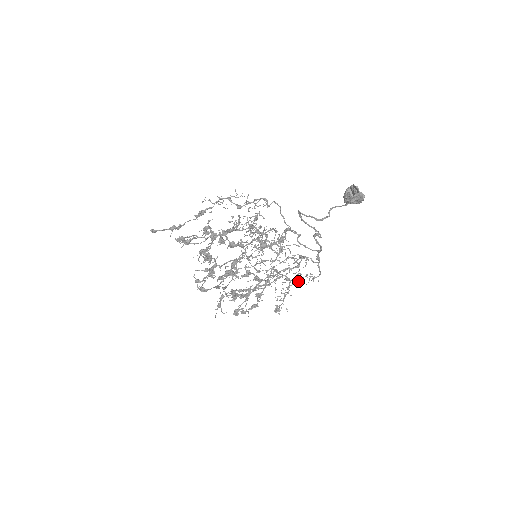
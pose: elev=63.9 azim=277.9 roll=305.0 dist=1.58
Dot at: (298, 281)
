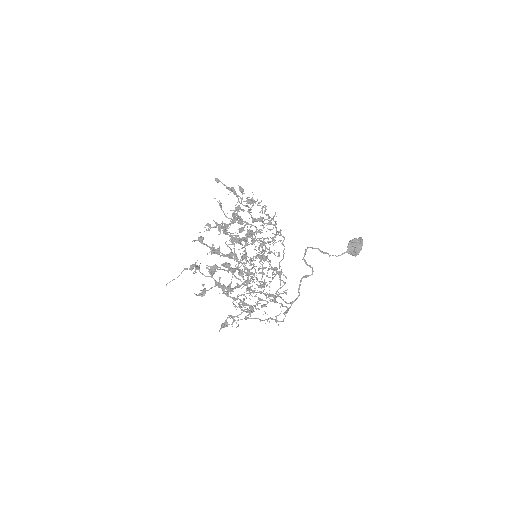
Dot at: (258, 318)
